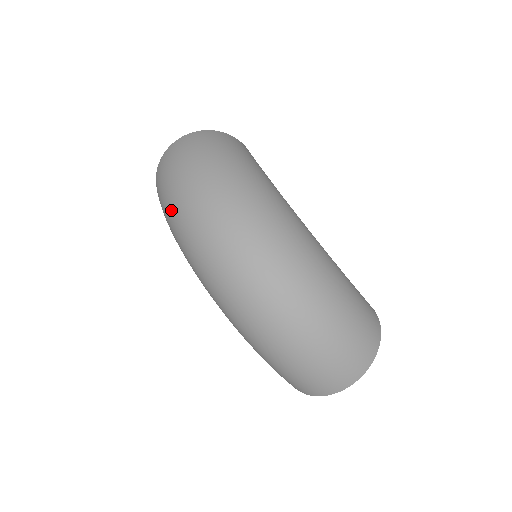
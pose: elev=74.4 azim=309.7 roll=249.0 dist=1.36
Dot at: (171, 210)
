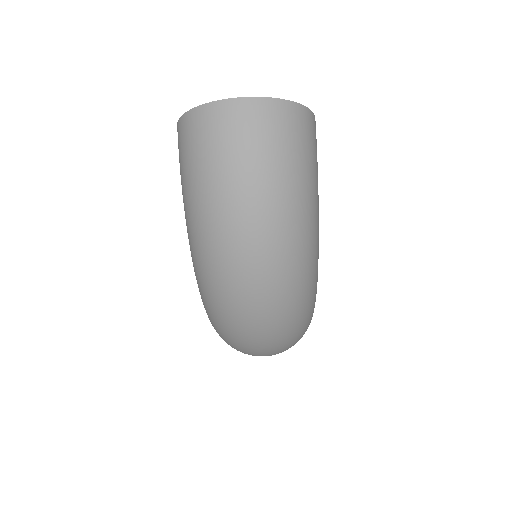
Dot at: (205, 213)
